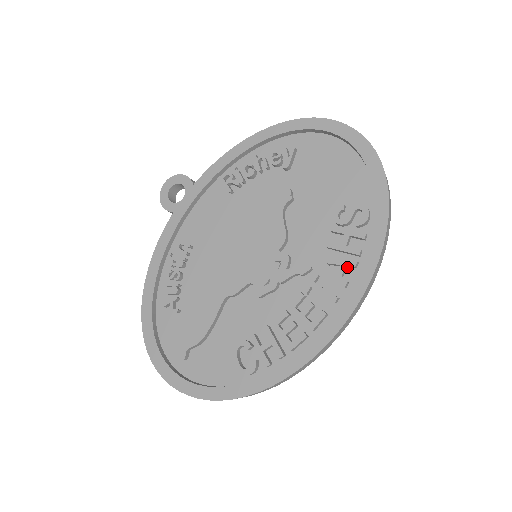
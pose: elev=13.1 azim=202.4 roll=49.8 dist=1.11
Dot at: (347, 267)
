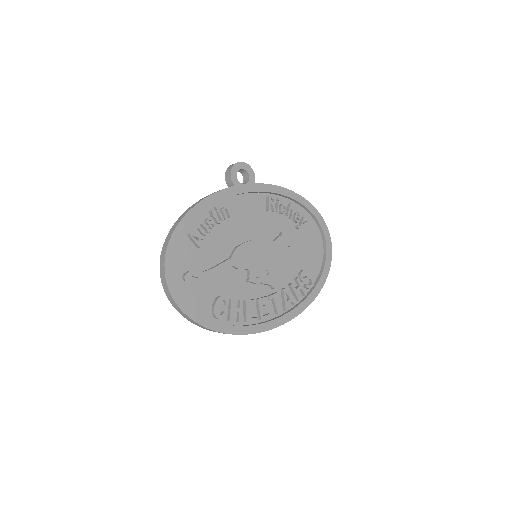
Dot at: (290, 301)
